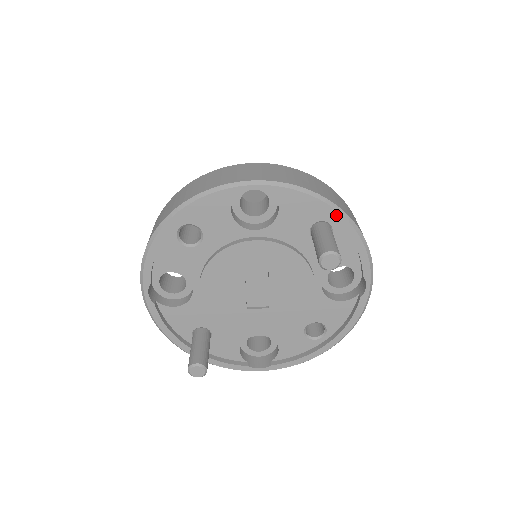
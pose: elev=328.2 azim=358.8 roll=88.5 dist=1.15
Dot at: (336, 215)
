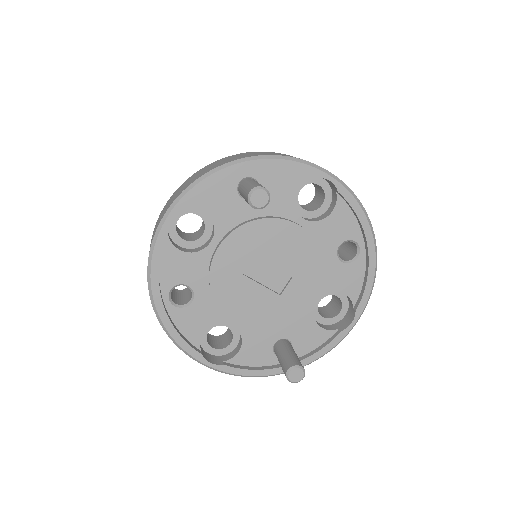
Dot at: (239, 167)
